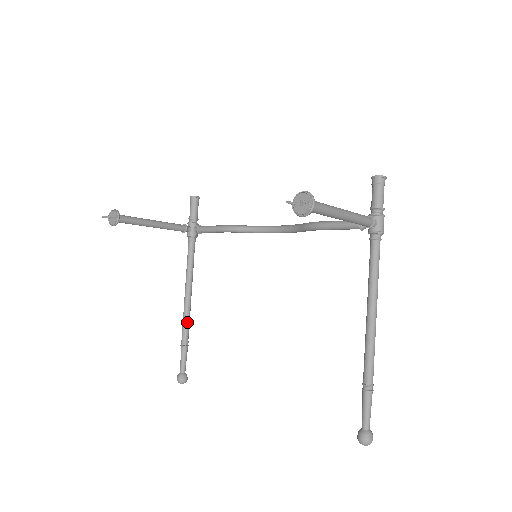
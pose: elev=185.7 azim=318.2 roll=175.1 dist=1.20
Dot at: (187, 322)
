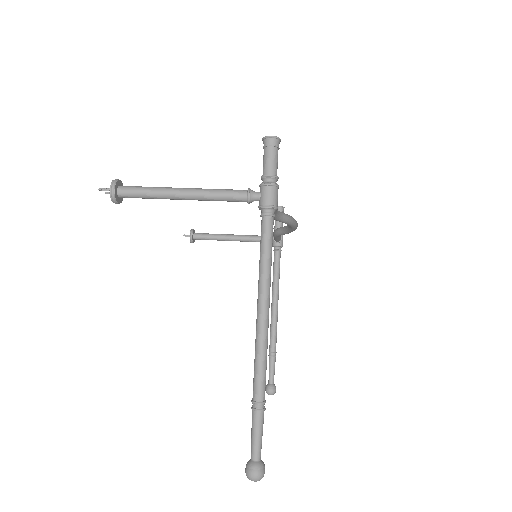
Dot at: (272, 332)
